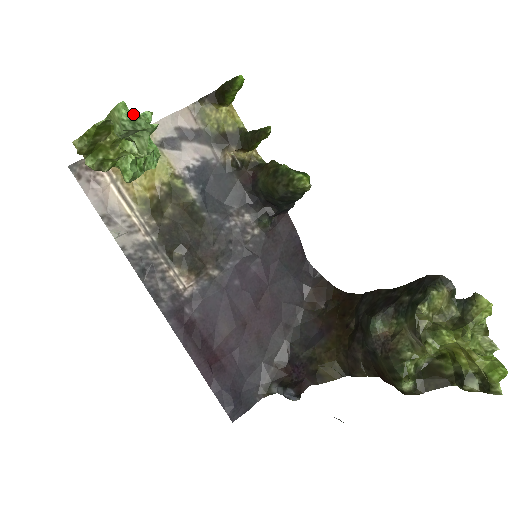
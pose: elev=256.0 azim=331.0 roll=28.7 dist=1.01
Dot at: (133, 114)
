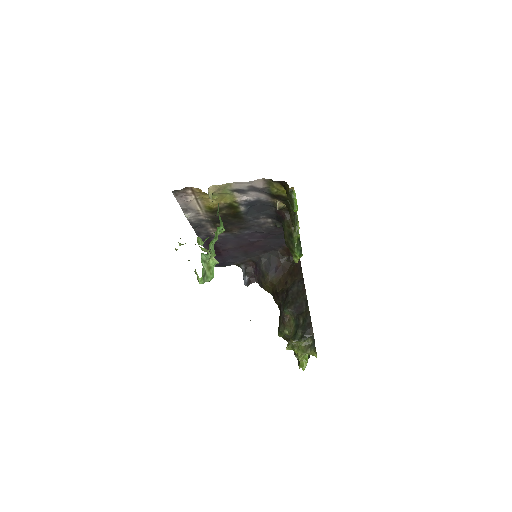
Dot at: (209, 258)
